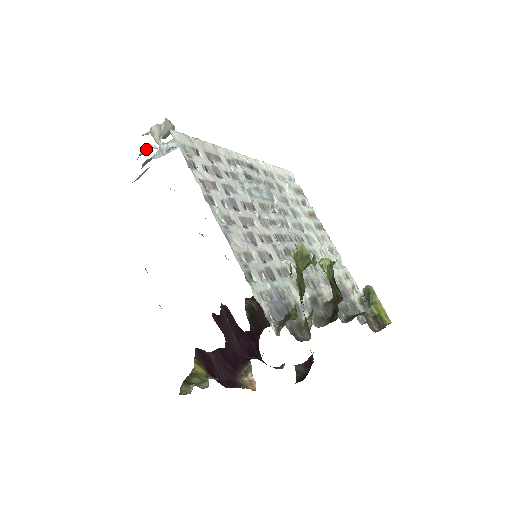
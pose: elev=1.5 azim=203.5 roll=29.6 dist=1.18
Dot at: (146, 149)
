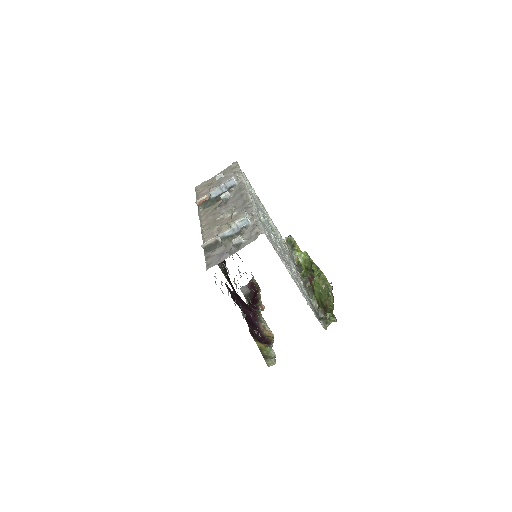
Dot at: (238, 241)
